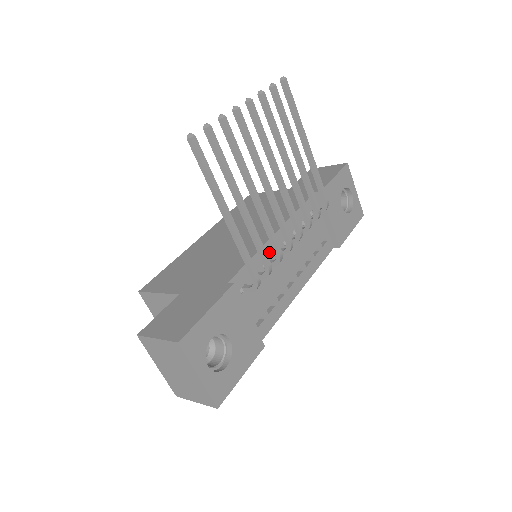
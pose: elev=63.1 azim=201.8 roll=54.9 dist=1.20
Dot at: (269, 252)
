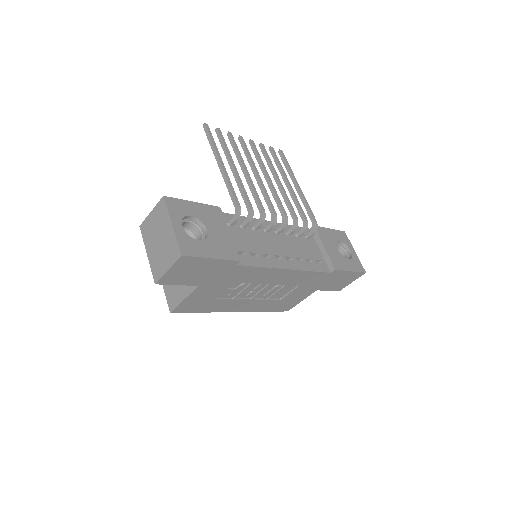
Dot at: occluded
